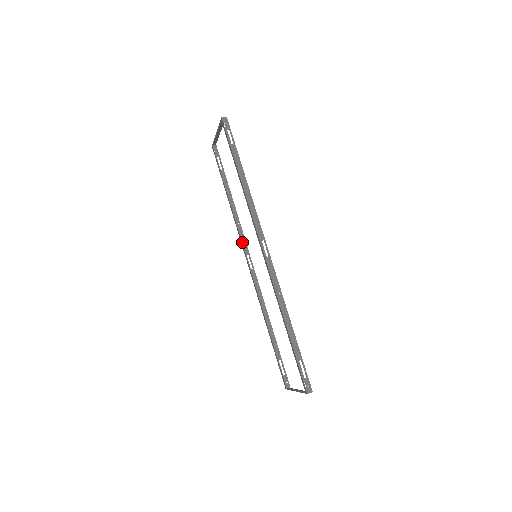
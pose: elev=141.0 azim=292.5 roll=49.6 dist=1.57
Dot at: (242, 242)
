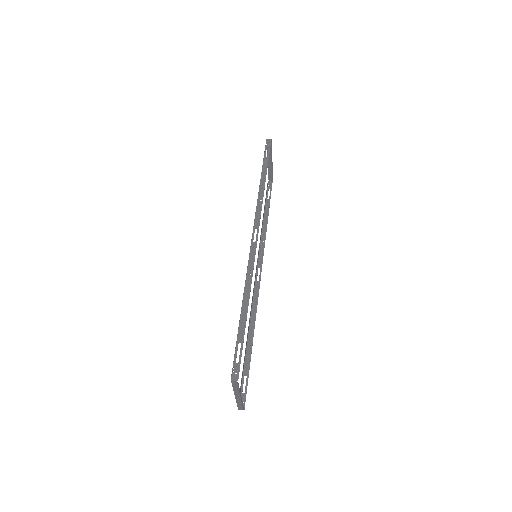
Dot at: (259, 256)
